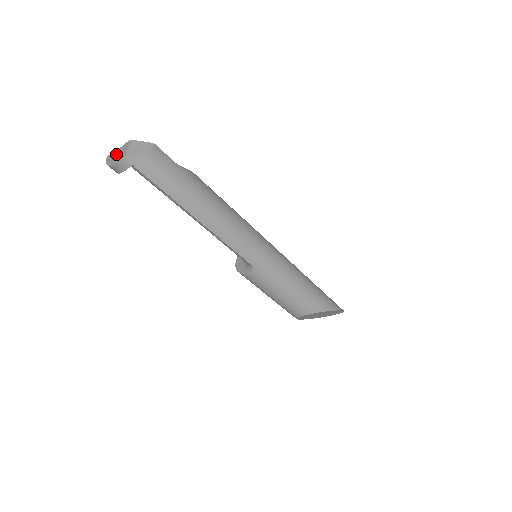
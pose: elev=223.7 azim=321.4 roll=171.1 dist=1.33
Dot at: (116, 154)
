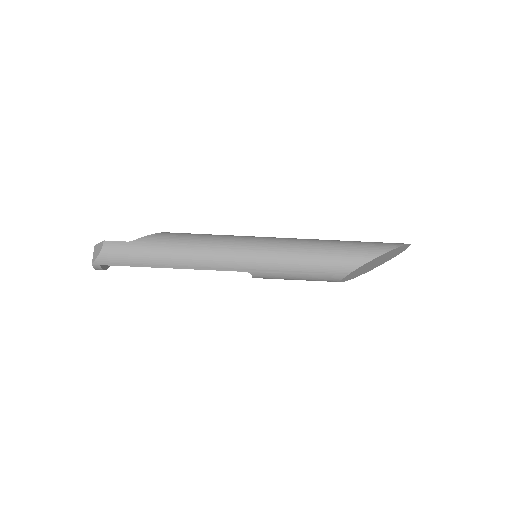
Dot at: occluded
